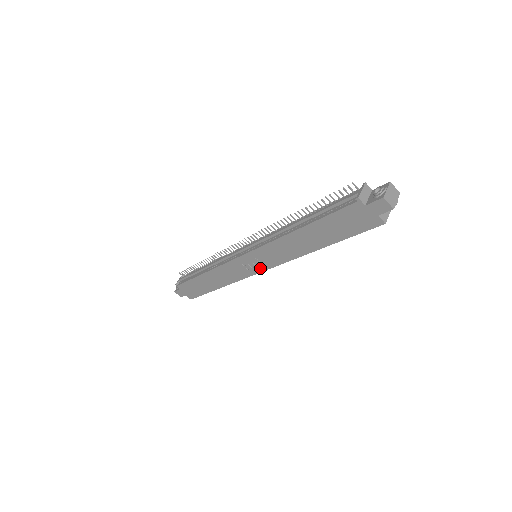
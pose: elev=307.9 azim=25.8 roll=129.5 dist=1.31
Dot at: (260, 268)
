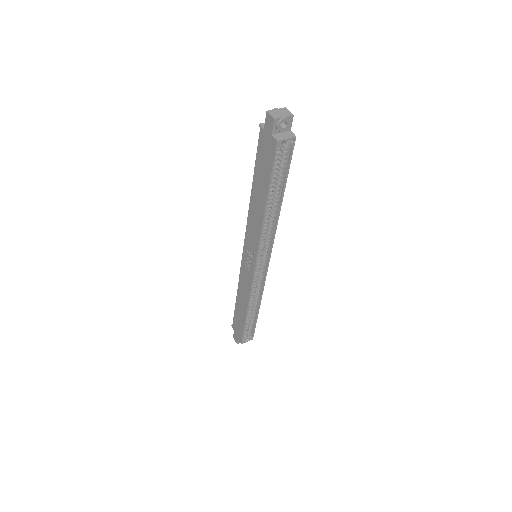
Dot at: (253, 263)
